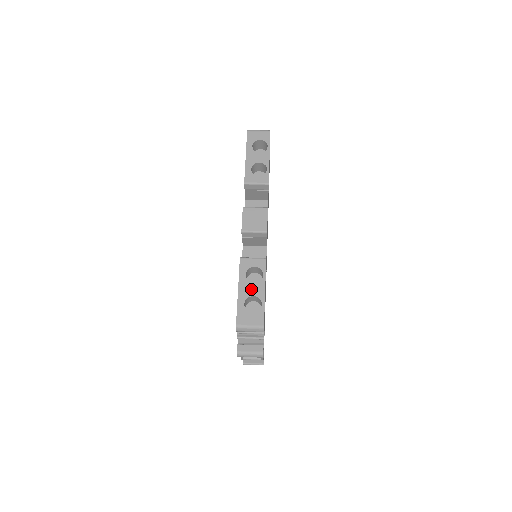
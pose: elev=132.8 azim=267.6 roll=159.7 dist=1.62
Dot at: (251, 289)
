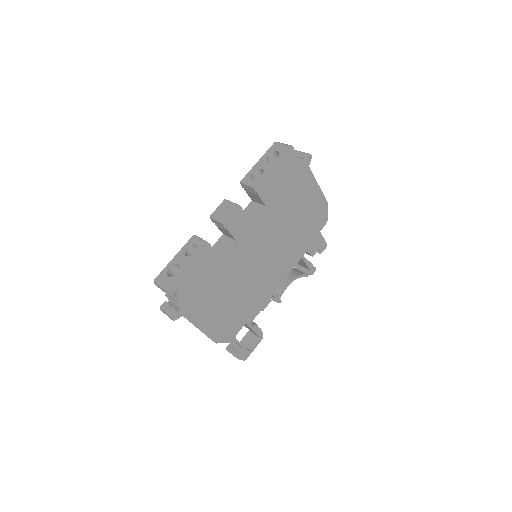
Dot at: (181, 259)
